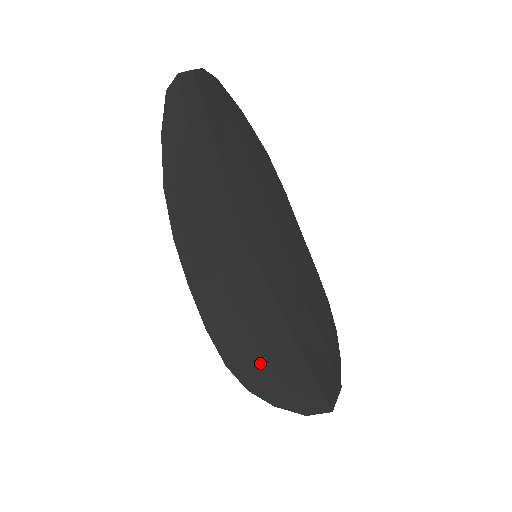
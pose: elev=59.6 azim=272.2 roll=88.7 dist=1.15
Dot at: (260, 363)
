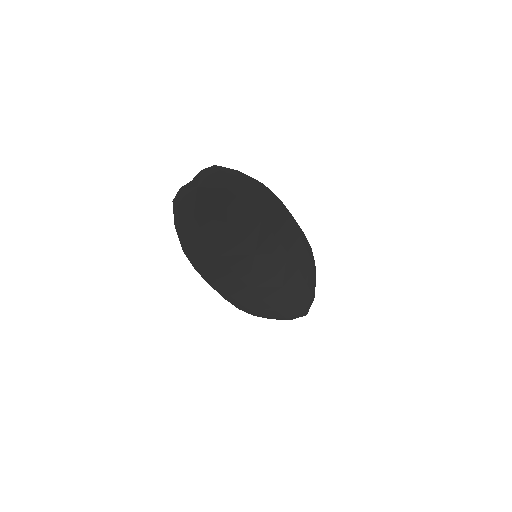
Dot at: (261, 305)
